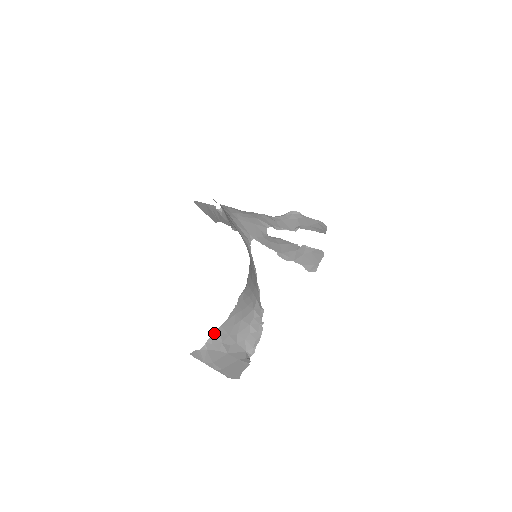
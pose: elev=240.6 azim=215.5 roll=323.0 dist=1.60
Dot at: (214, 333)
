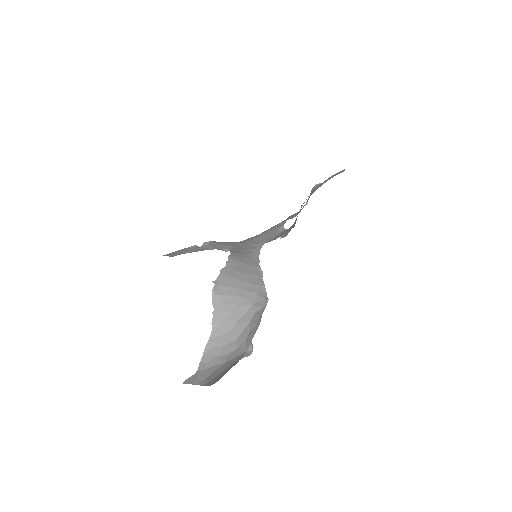
Dot at: (205, 351)
